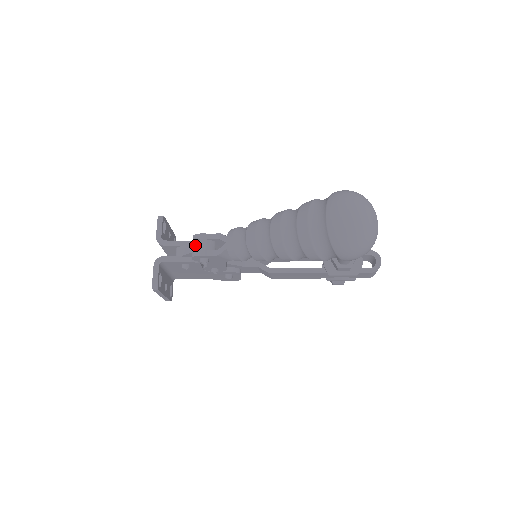
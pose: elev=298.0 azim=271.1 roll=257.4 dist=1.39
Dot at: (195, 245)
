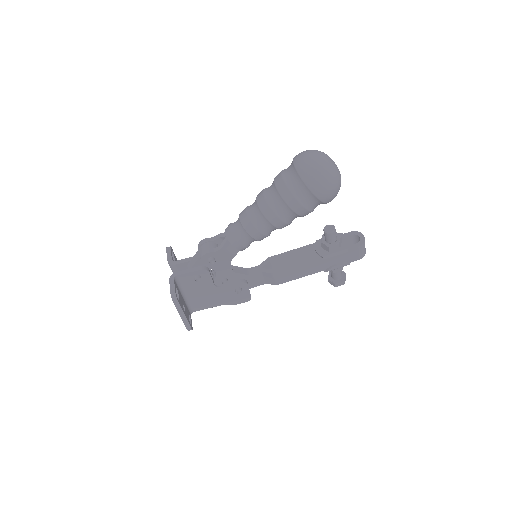
Dot at: (201, 250)
